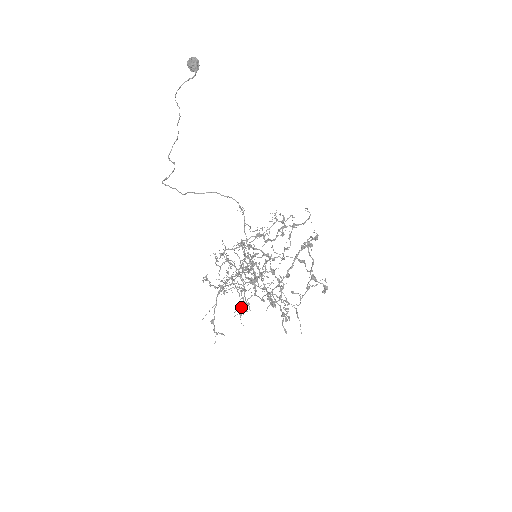
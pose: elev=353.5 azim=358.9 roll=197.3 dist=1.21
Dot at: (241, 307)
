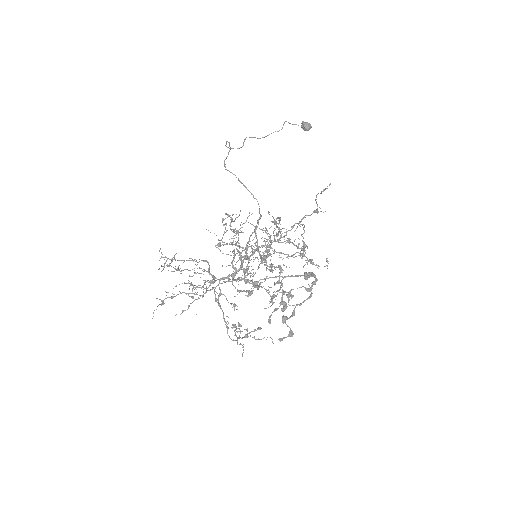
Dot at: (266, 255)
